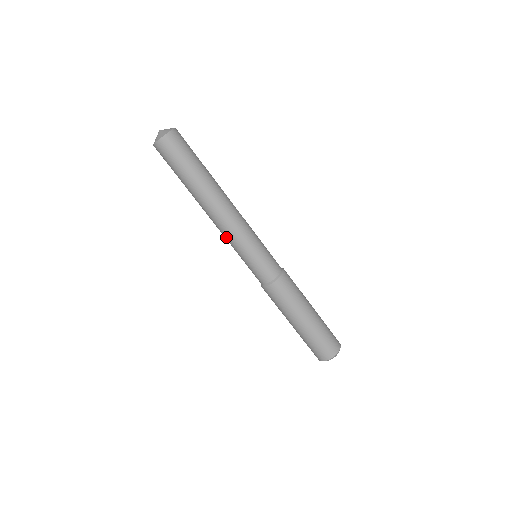
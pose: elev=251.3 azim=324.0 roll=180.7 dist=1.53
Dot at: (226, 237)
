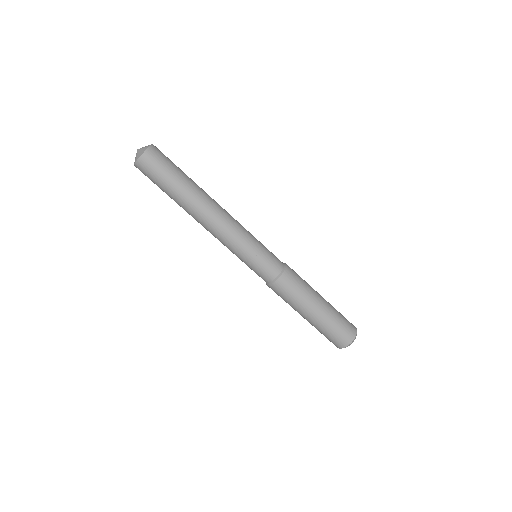
Dot at: (223, 243)
